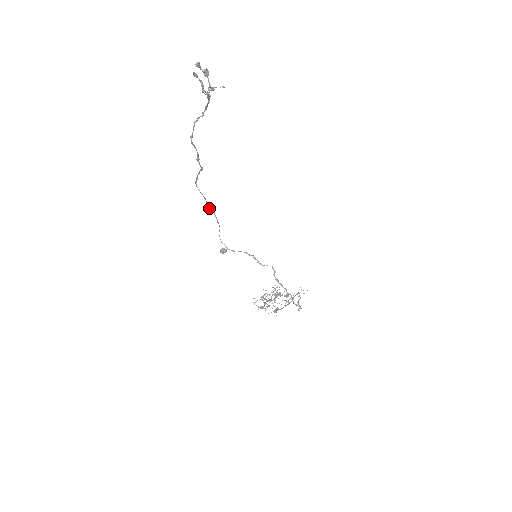
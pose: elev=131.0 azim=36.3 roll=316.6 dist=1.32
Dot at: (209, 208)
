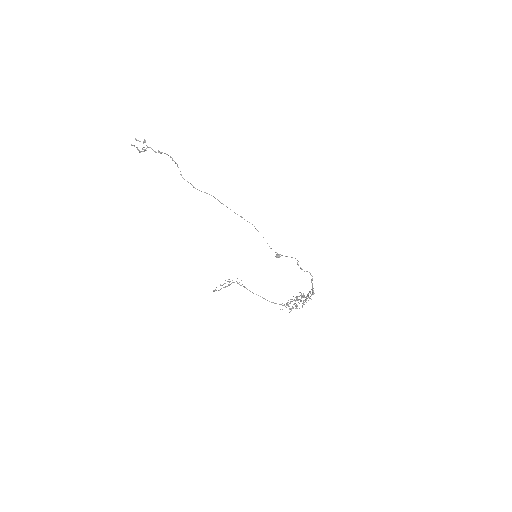
Dot at: (247, 221)
